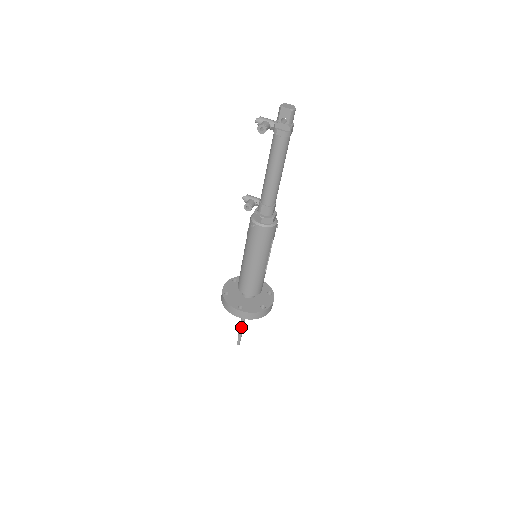
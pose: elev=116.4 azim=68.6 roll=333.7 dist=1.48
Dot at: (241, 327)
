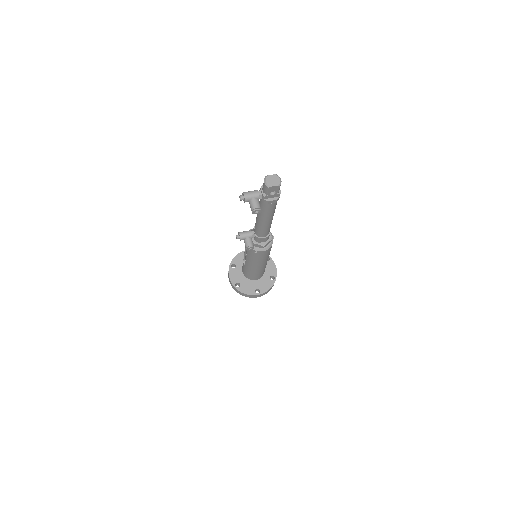
Dot at: occluded
